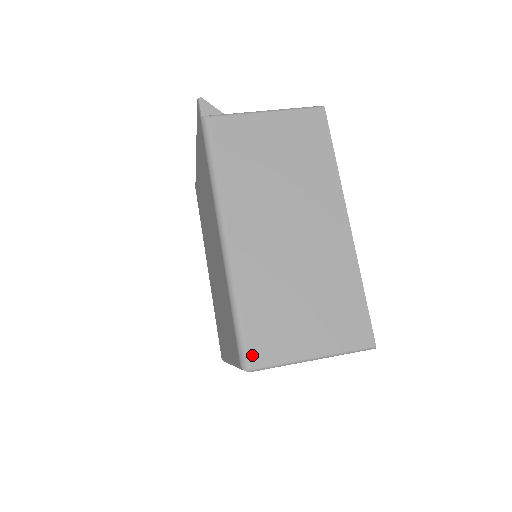
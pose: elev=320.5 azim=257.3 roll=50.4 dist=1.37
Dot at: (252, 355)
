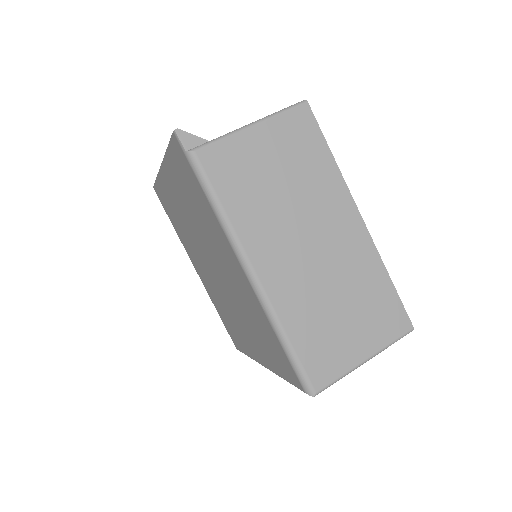
Dot at: (314, 380)
